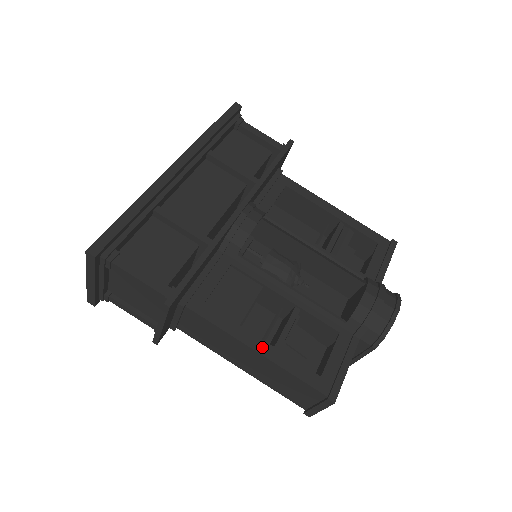
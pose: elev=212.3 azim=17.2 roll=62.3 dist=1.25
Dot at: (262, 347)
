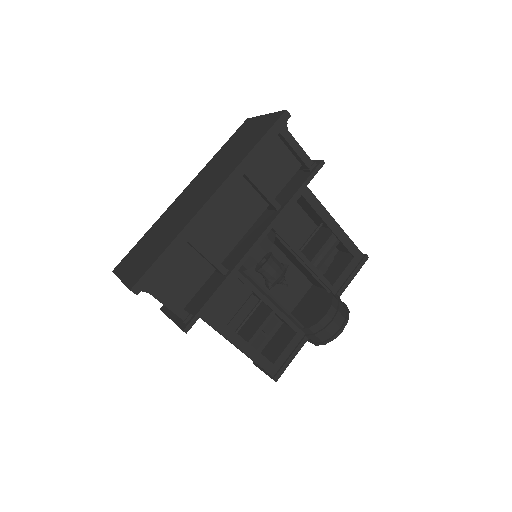
Dot at: (241, 344)
